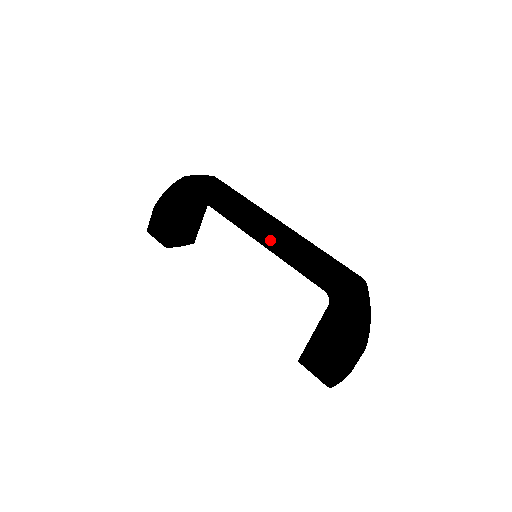
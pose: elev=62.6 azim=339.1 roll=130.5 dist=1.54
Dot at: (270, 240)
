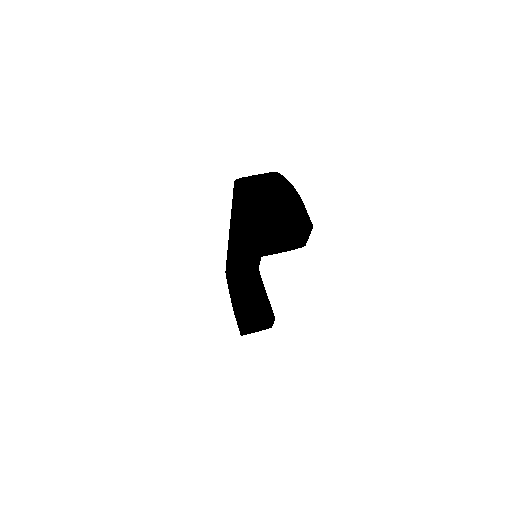
Dot at: (230, 226)
